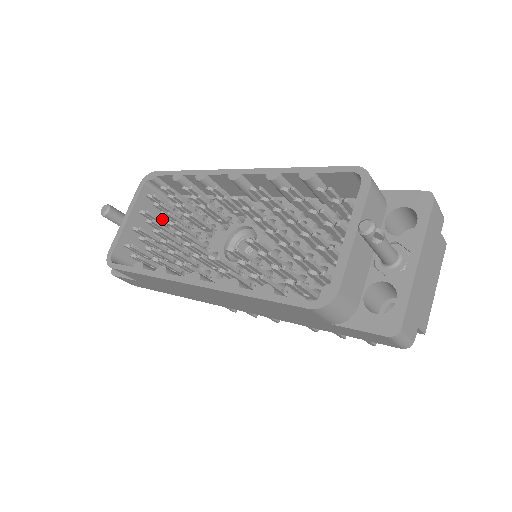
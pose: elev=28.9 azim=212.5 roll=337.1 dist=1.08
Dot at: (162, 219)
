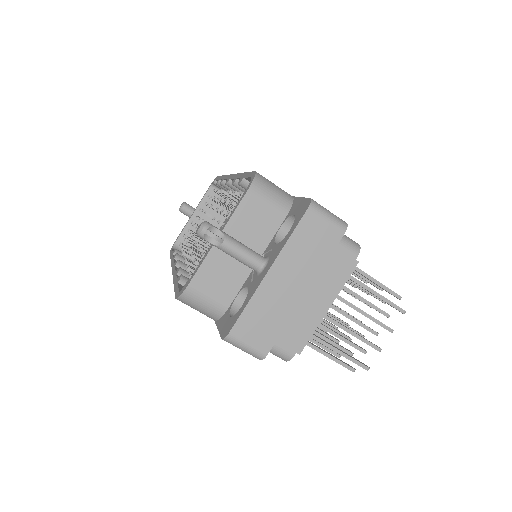
Dot at: occluded
